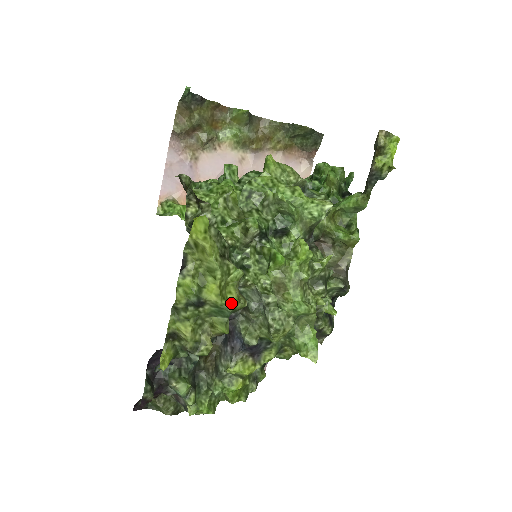
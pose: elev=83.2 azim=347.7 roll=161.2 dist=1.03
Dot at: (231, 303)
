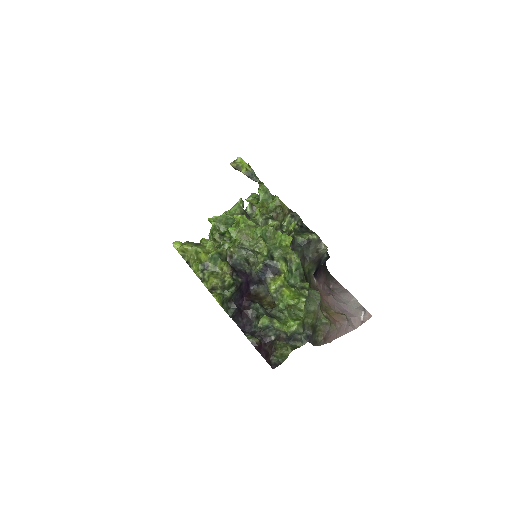
Dot at: (214, 252)
